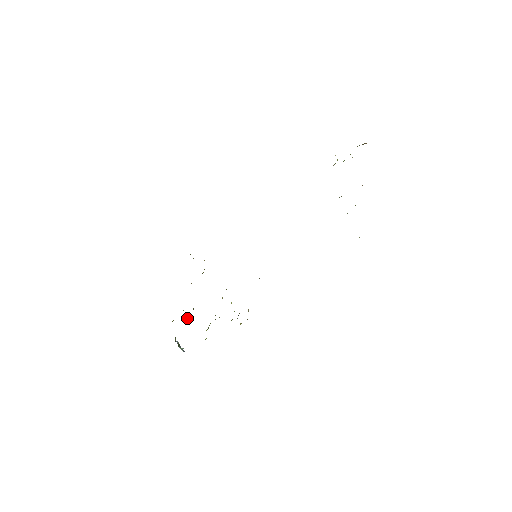
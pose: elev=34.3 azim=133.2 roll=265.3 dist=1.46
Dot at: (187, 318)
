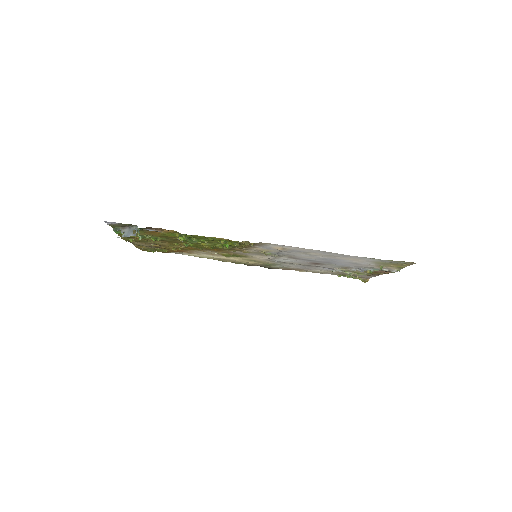
Dot at: (150, 236)
